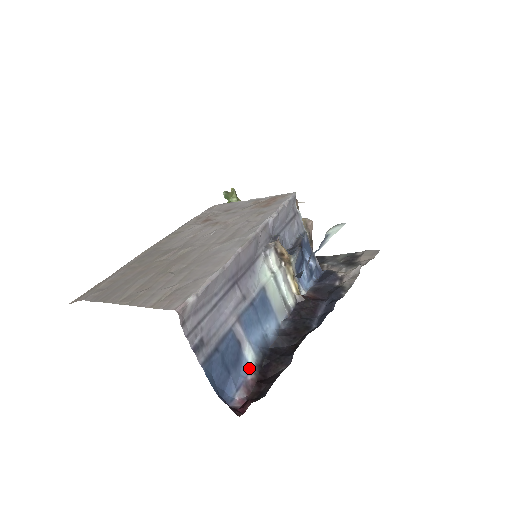
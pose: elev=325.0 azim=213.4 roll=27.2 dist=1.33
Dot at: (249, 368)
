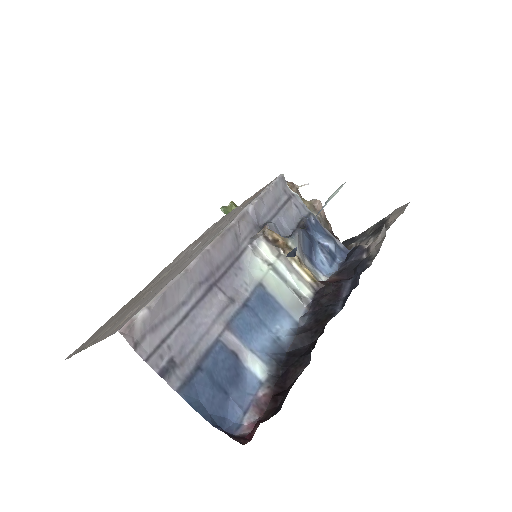
Dot at: (259, 382)
